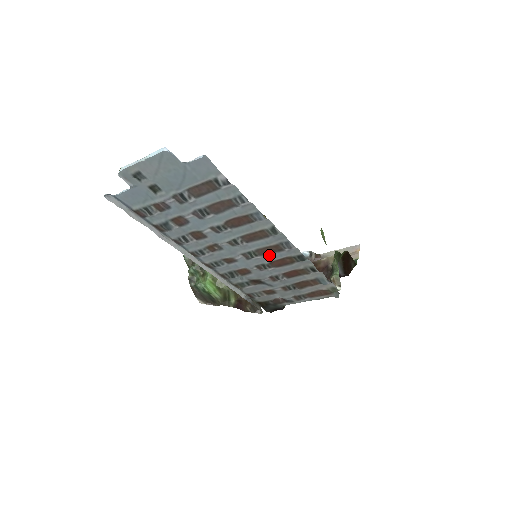
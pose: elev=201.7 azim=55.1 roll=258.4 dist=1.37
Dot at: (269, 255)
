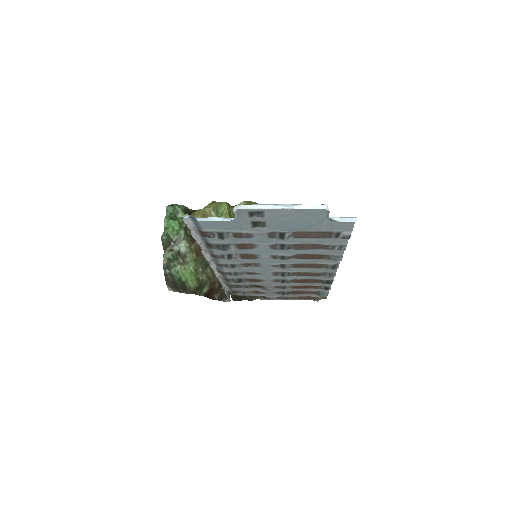
Dot at: (300, 276)
